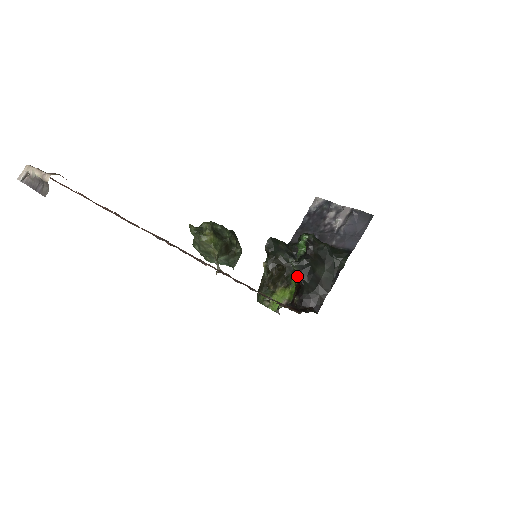
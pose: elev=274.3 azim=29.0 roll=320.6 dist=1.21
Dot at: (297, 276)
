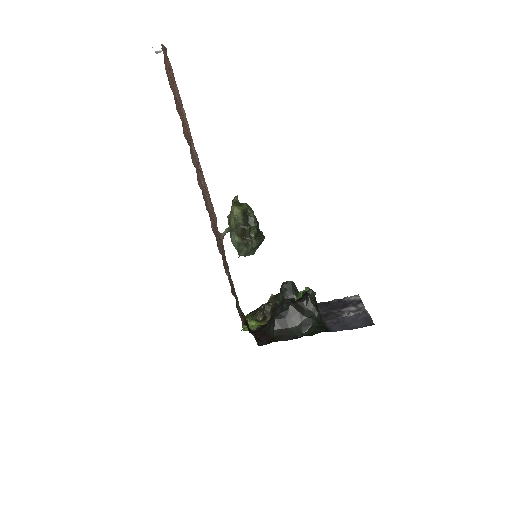
Dot at: (274, 309)
